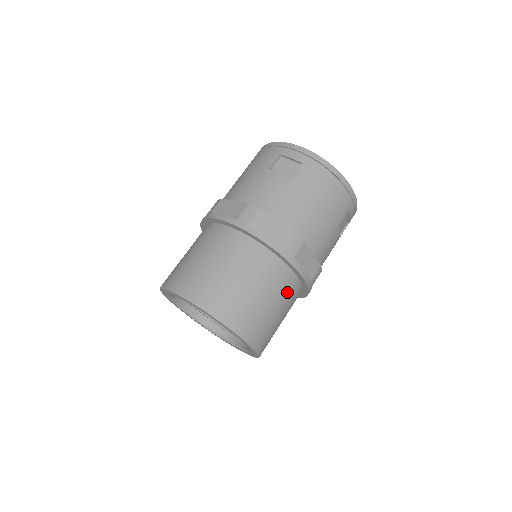
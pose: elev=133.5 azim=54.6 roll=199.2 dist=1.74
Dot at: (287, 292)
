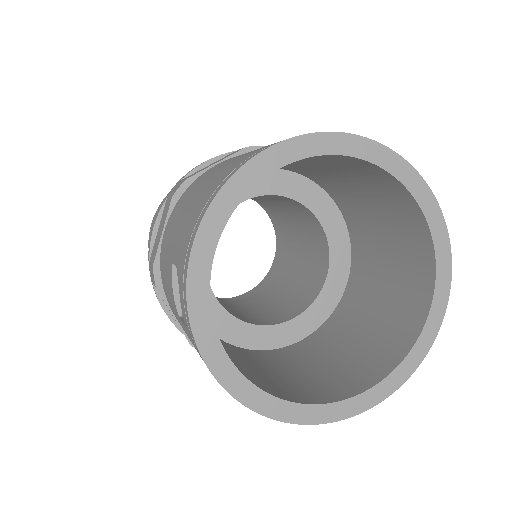
Dot at: occluded
